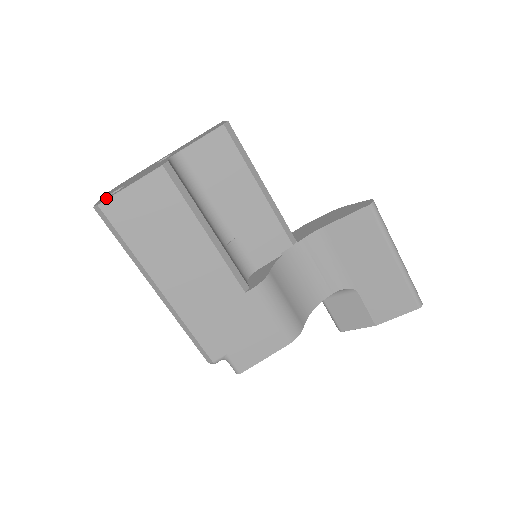
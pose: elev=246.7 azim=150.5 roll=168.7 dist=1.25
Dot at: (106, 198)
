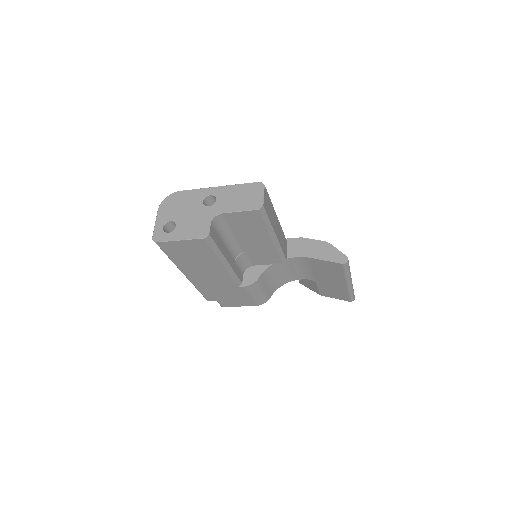
Dot at: (162, 236)
